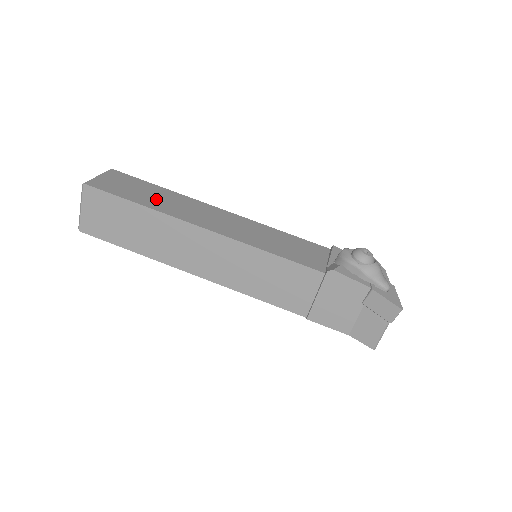
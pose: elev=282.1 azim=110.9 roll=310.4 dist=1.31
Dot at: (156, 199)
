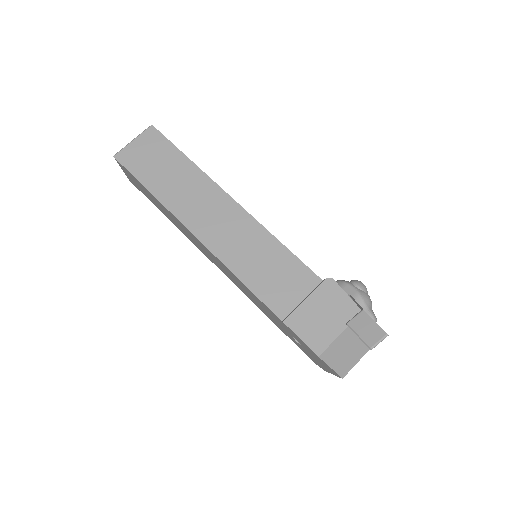
Dot at: occluded
